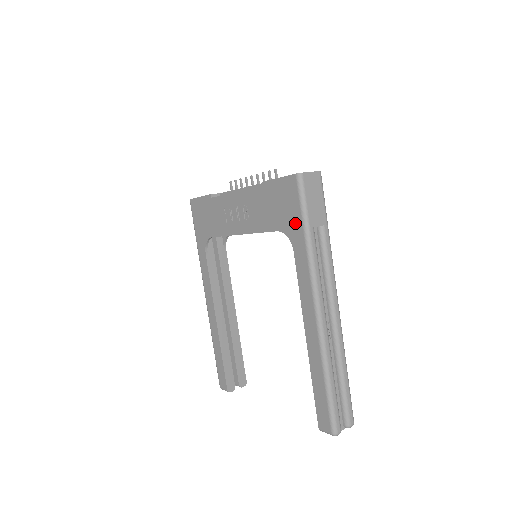
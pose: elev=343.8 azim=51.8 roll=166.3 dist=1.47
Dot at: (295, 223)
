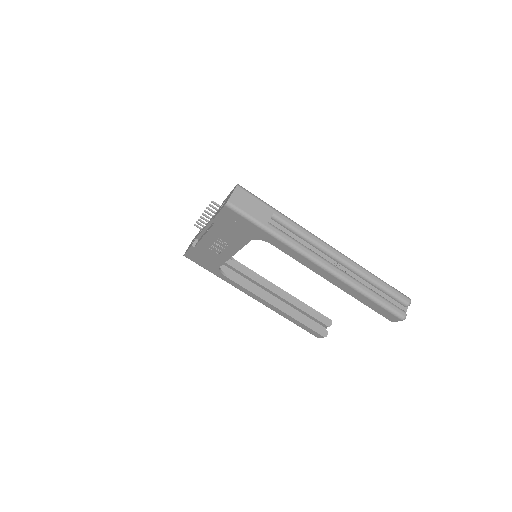
Dot at: (255, 230)
